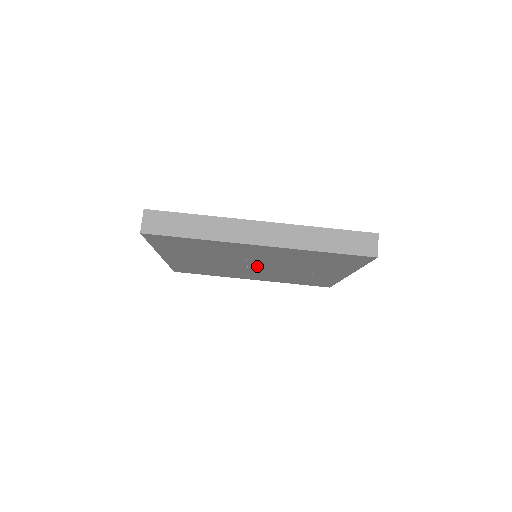
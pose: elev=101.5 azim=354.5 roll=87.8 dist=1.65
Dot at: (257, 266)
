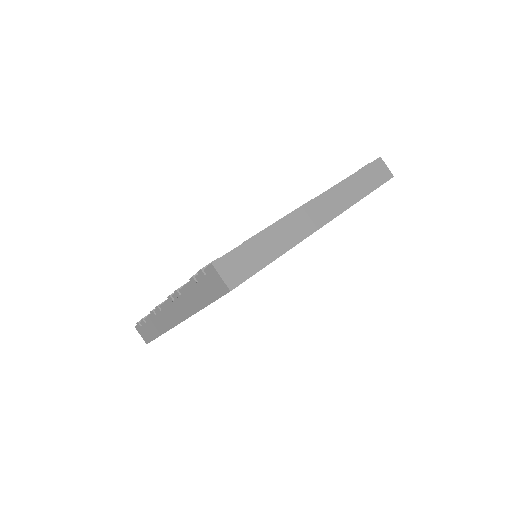
Dot at: occluded
